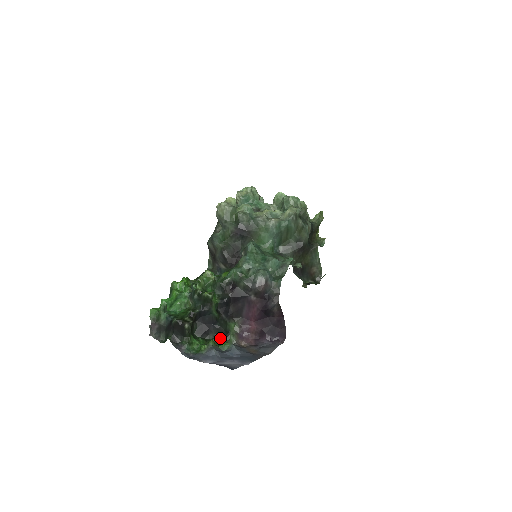
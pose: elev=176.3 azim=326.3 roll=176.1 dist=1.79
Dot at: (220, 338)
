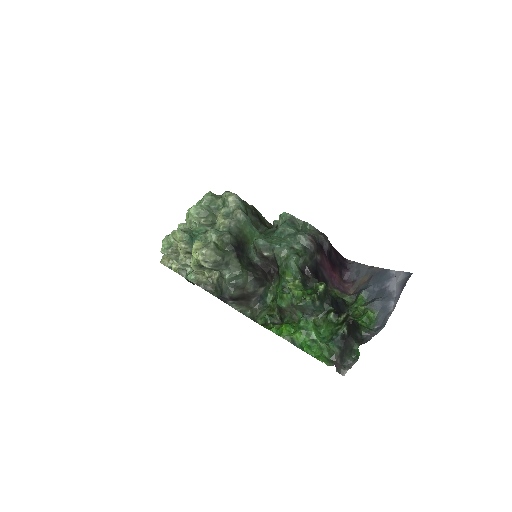
Dot at: (349, 307)
